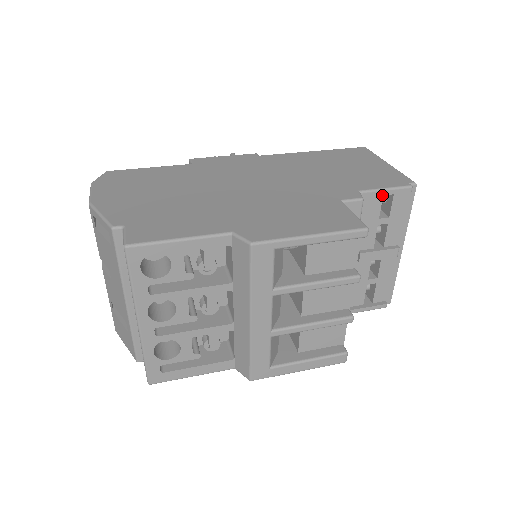
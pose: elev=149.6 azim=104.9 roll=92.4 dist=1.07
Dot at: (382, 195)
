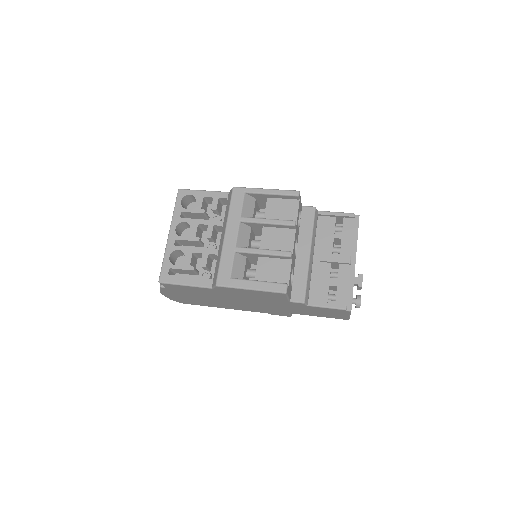
Dot at: (333, 215)
